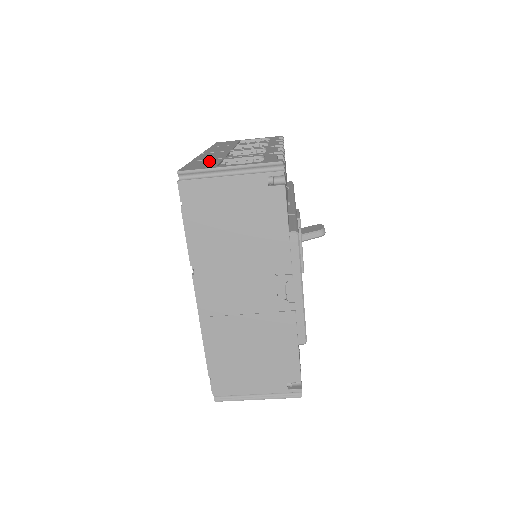
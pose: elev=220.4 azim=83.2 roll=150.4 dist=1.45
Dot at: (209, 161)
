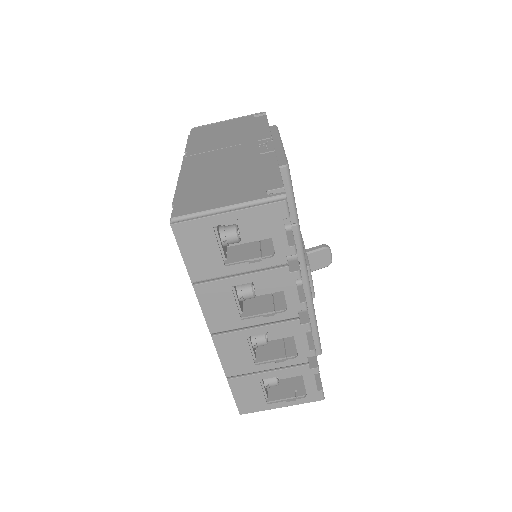
Dot at: occluded
